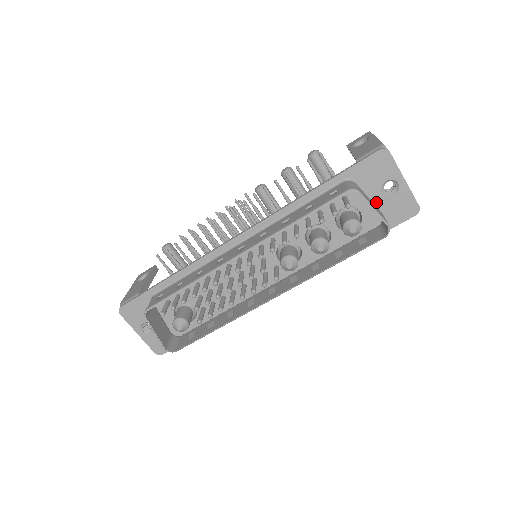
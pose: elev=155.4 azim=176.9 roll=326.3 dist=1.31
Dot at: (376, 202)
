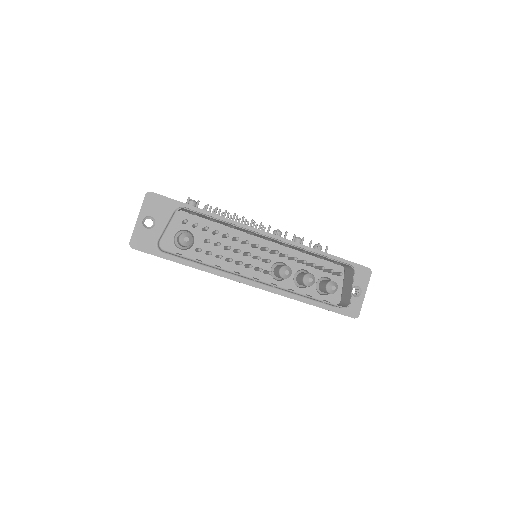
Dot at: occluded
